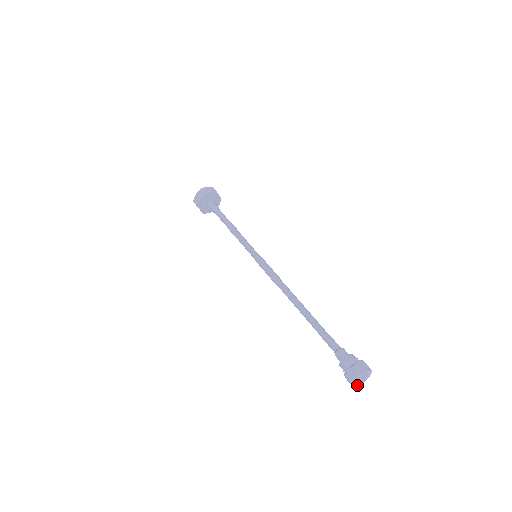
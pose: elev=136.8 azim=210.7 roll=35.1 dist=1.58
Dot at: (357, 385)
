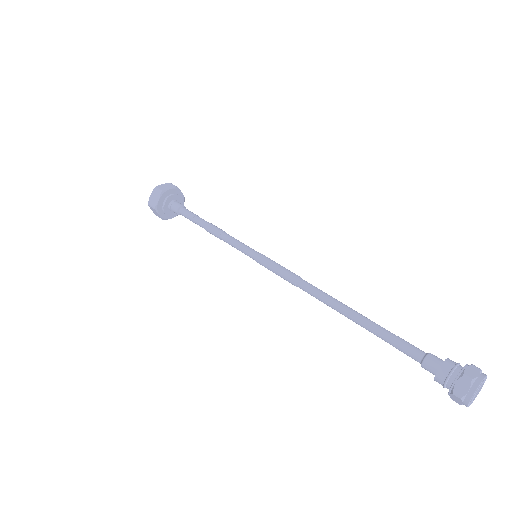
Dot at: (469, 404)
